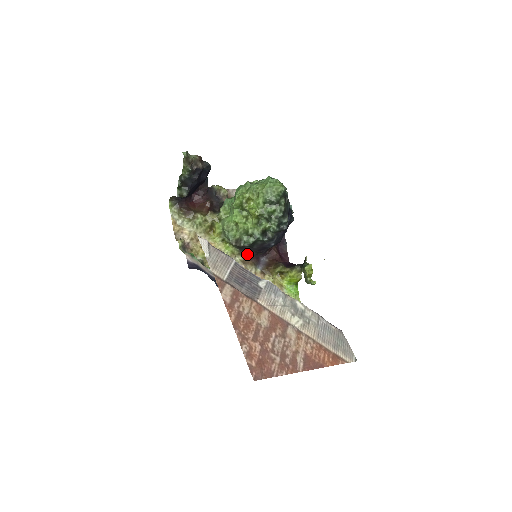
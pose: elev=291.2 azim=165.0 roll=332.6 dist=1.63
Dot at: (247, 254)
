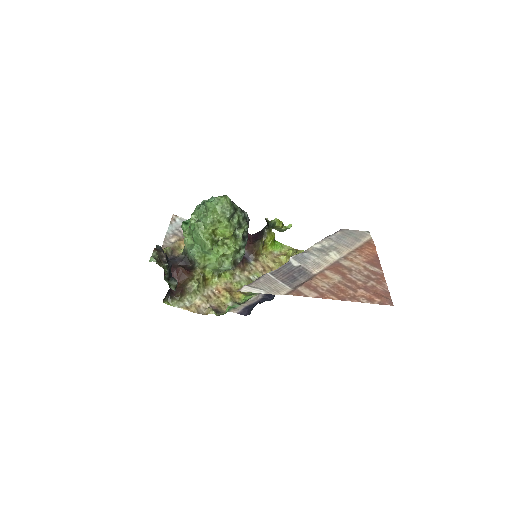
Dot at: occluded
